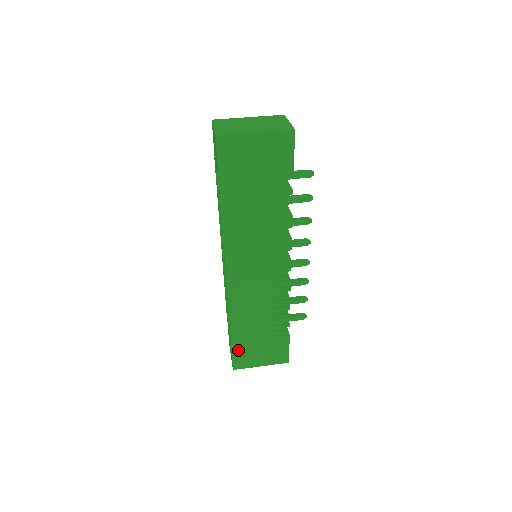
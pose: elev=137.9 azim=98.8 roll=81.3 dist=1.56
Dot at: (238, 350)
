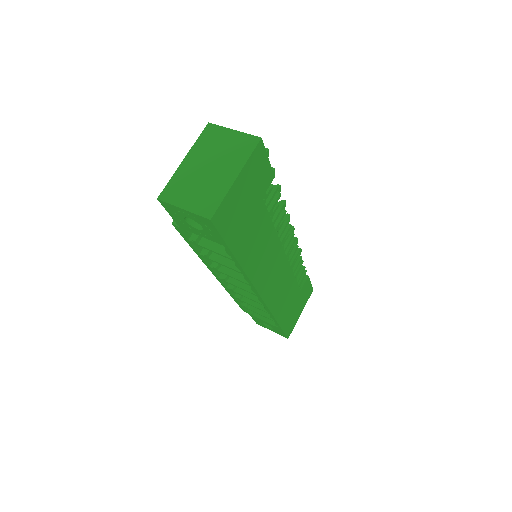
Dot at: (286, 326)
